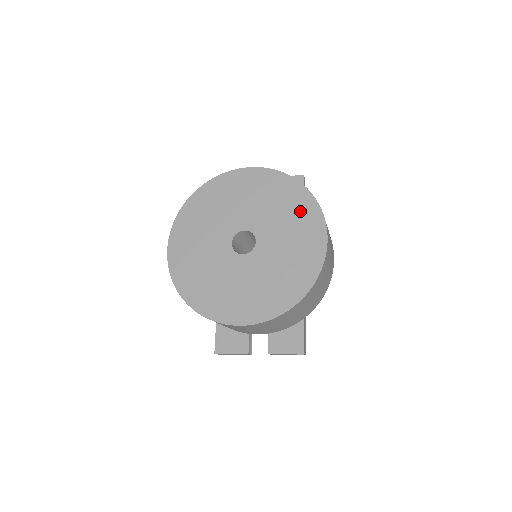
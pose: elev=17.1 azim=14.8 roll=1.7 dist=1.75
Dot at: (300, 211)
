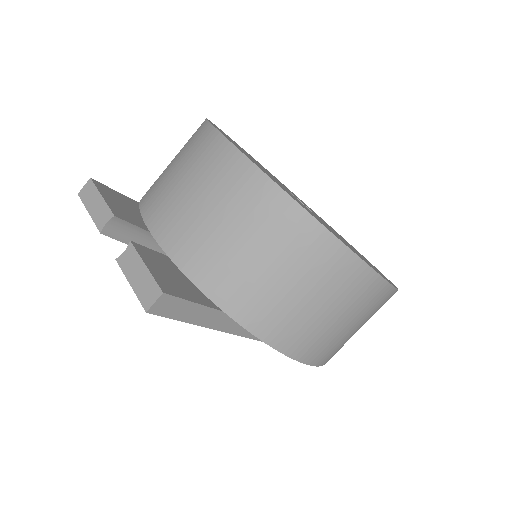
Dot at: occluded
